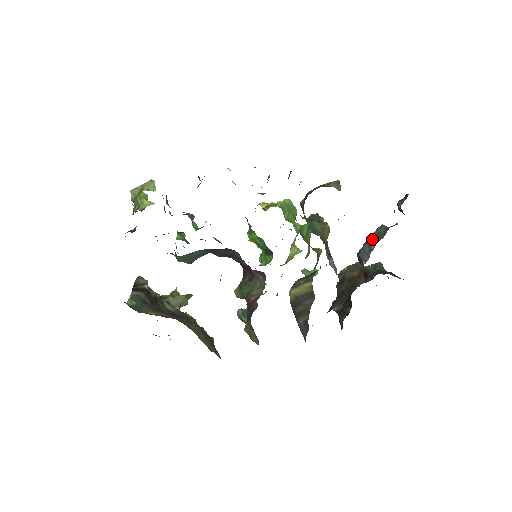
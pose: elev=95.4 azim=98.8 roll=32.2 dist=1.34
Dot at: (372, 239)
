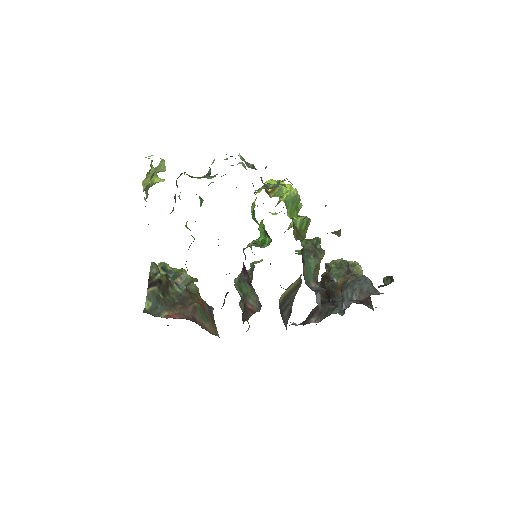
Dot at: (356, 290)
